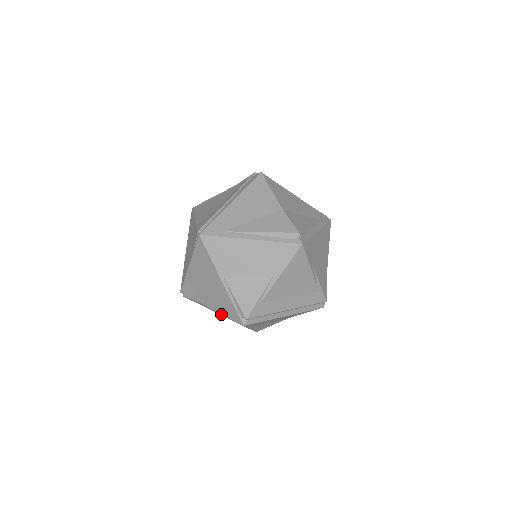
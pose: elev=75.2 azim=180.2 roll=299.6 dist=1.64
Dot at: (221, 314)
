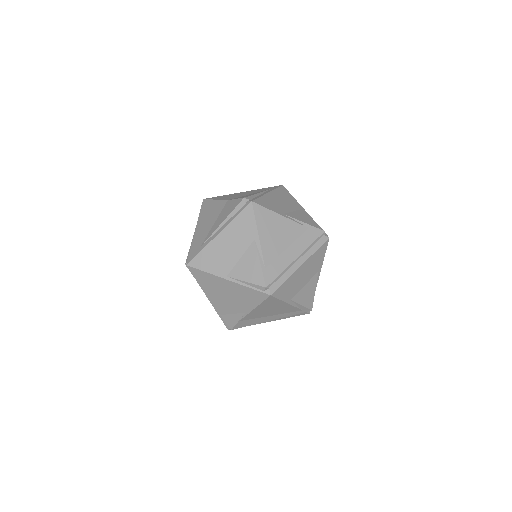
Dot at: (269, 318)
